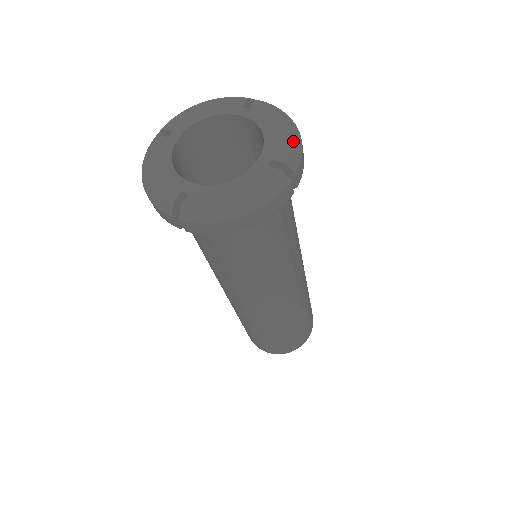
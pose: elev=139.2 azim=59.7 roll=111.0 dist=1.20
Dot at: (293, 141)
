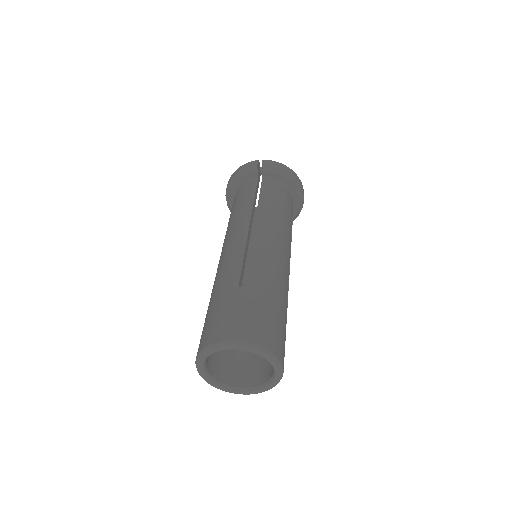
Dot at: occluded
